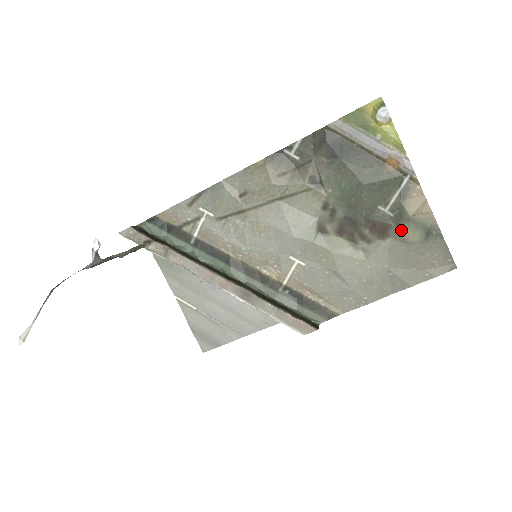
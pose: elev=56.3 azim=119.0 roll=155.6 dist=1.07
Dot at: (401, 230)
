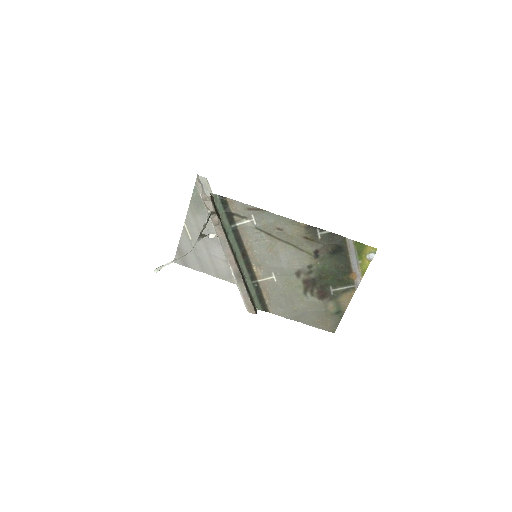
Dot at: (329, 303)
